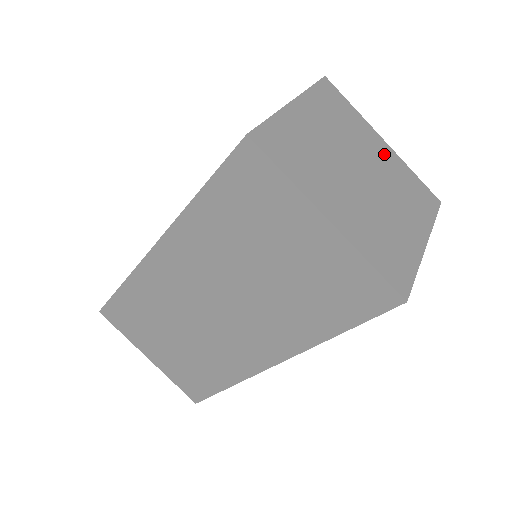
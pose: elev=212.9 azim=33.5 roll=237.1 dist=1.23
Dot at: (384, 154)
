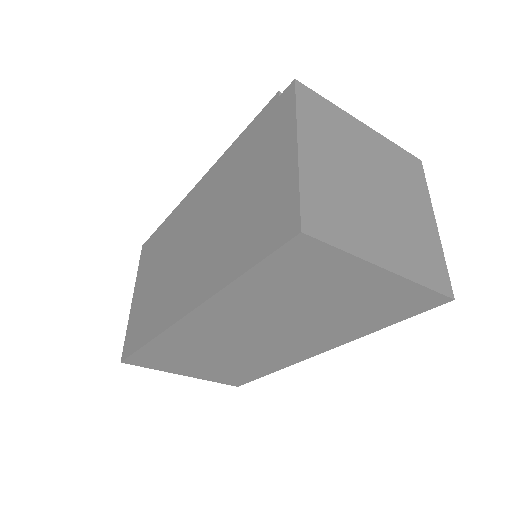
Dot at: (372, 143)
